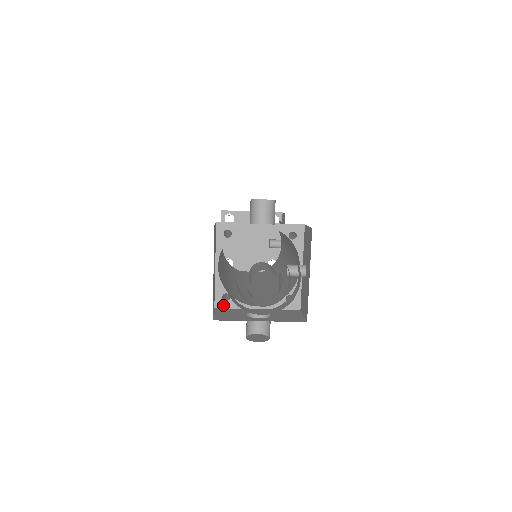
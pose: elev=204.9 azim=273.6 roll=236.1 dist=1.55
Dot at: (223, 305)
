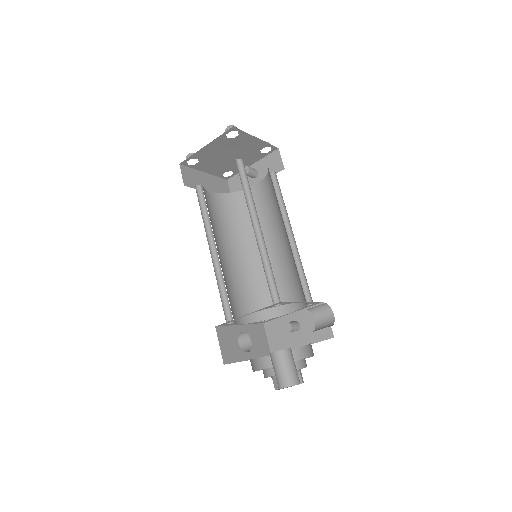
Dot at: (223, 325)
